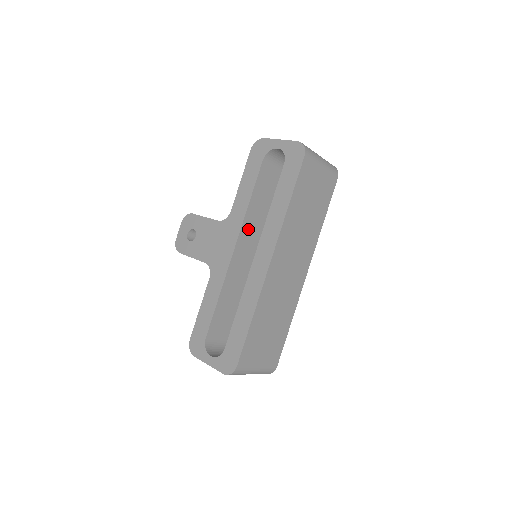
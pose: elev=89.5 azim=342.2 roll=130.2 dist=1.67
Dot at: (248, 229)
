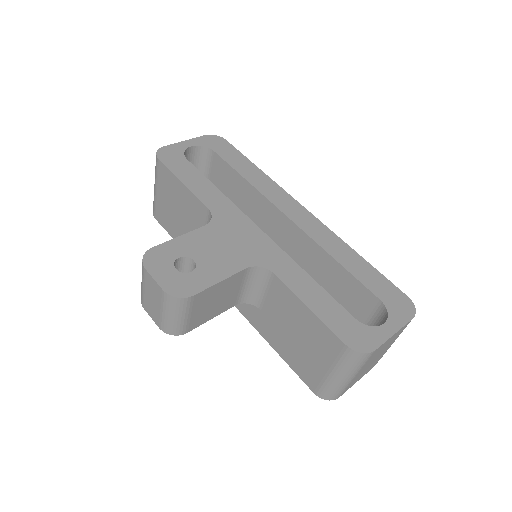
Dot at: occluded
